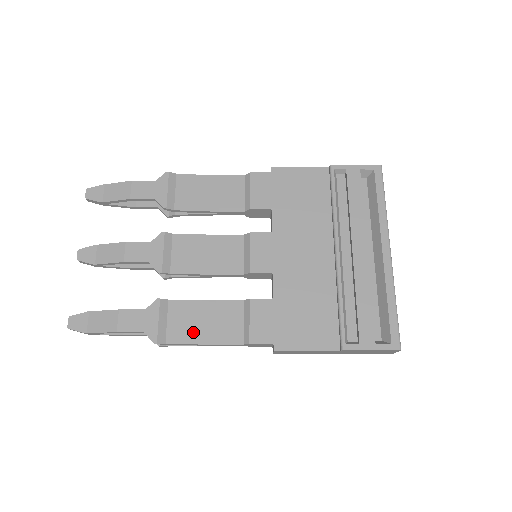
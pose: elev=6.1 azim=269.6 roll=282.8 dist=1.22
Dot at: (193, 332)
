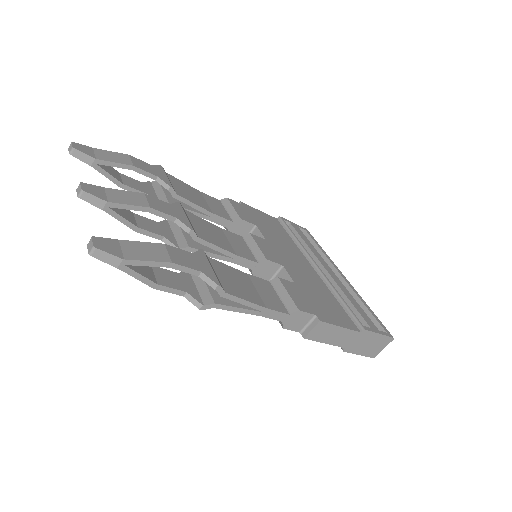
Dot at: (243, 291)
